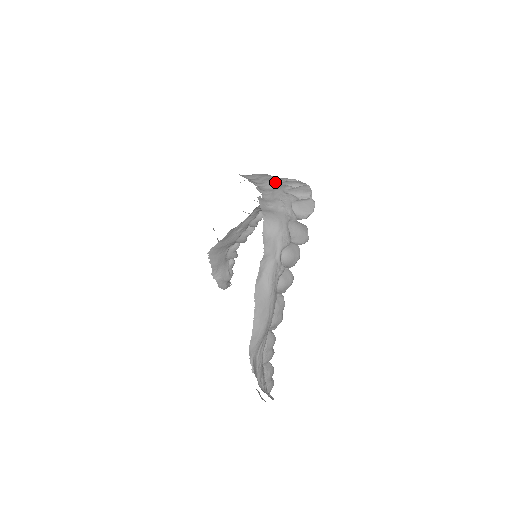
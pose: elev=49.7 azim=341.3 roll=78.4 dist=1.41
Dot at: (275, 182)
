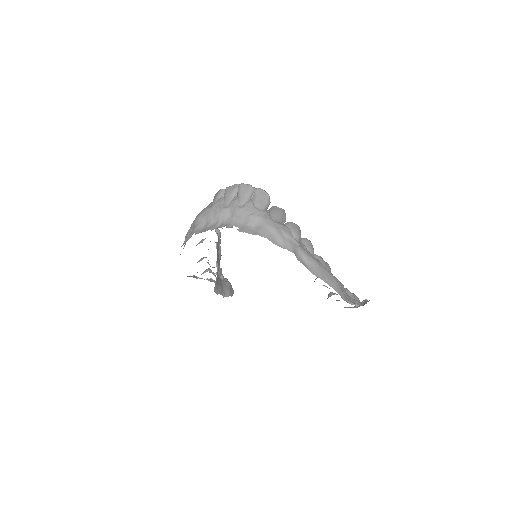
Dot at: (224, 209)
